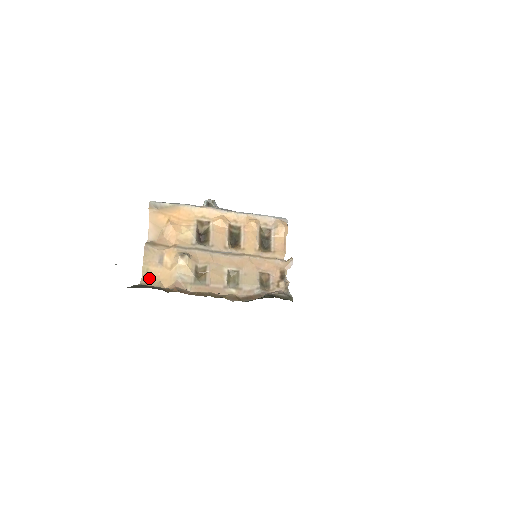
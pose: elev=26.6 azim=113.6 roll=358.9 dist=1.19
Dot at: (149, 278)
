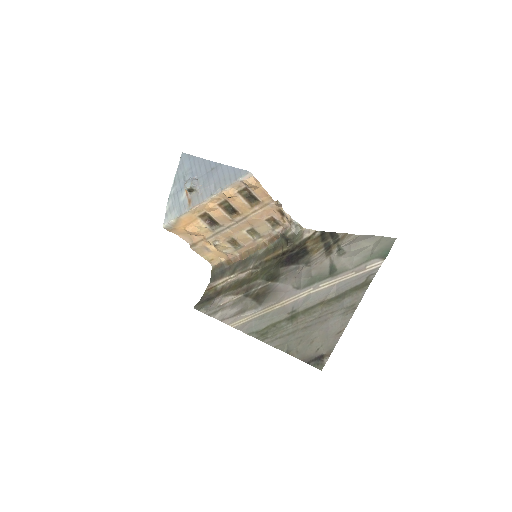
Dot at: (212, 260)
